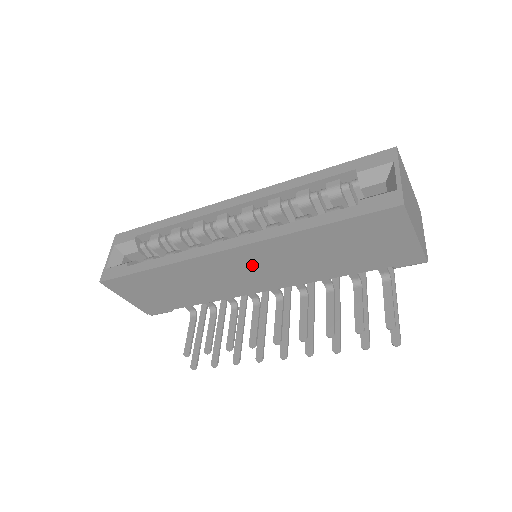
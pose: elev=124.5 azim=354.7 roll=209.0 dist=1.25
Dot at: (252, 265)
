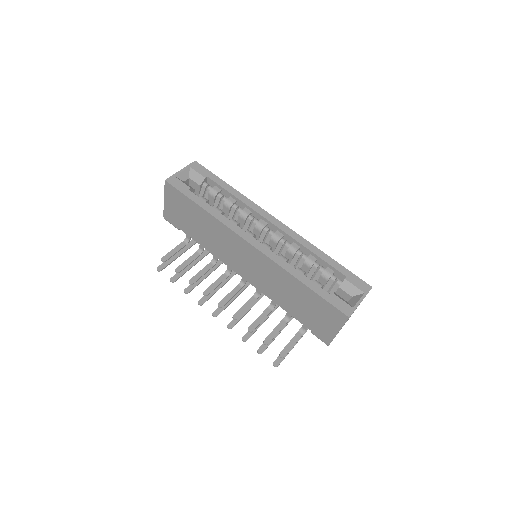
Dot at: (253, 262)
